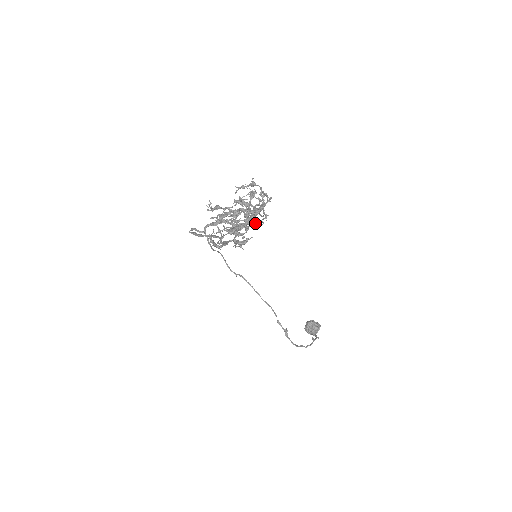
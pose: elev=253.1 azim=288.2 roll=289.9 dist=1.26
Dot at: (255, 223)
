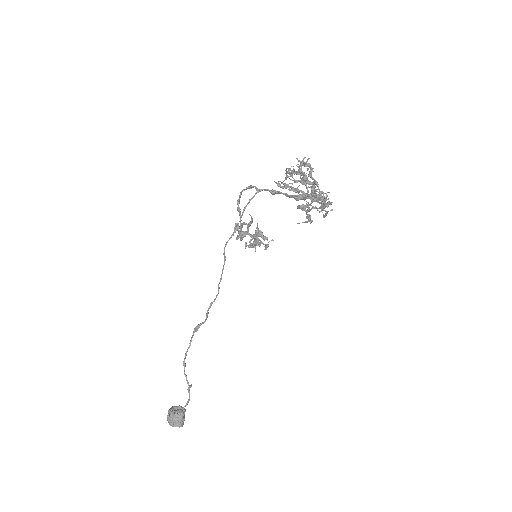
Dot at: occluded
